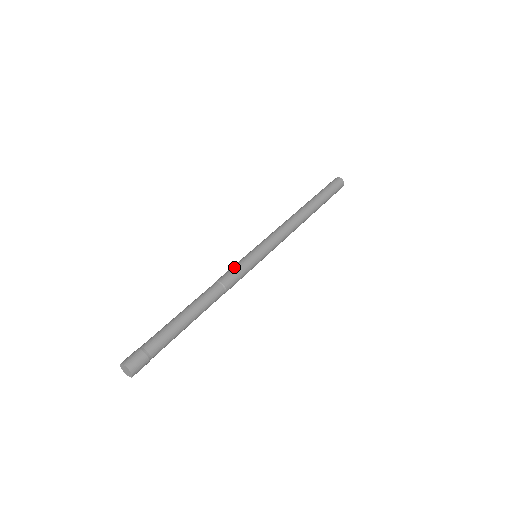
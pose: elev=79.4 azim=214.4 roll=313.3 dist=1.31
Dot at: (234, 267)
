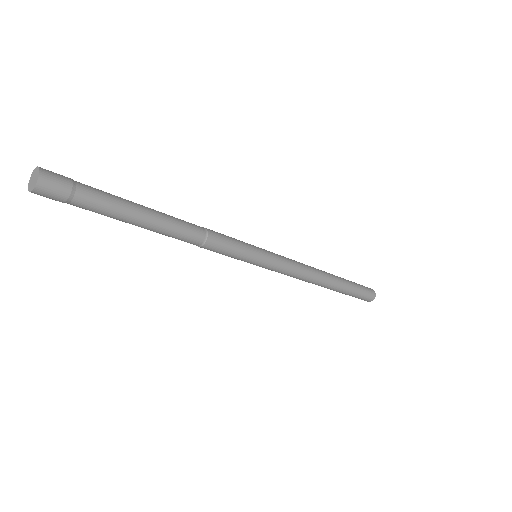
Dot at: occluded
